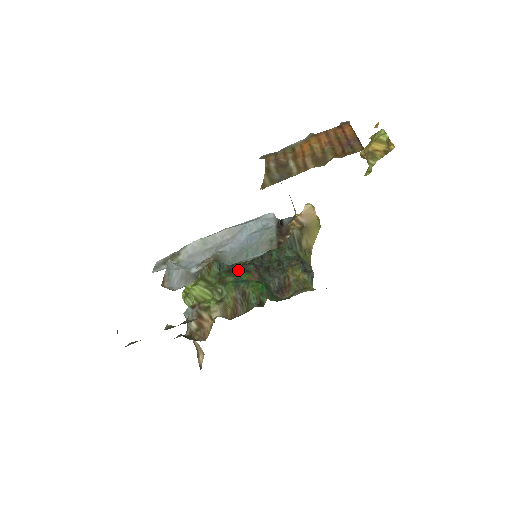
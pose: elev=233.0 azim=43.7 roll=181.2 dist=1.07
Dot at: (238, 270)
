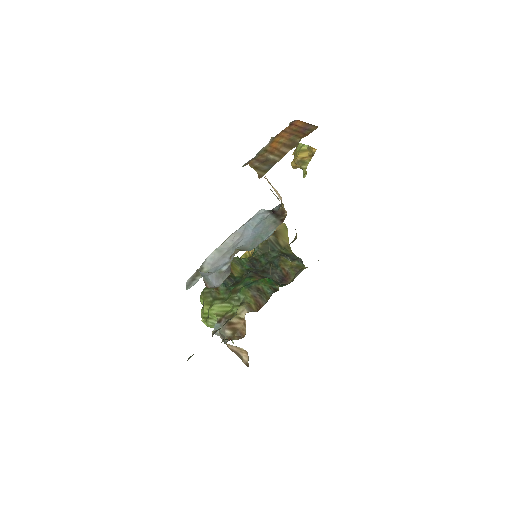
Dot at: (241, 280)
